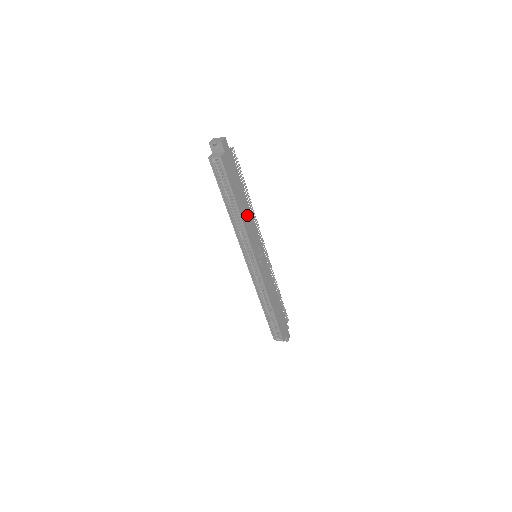
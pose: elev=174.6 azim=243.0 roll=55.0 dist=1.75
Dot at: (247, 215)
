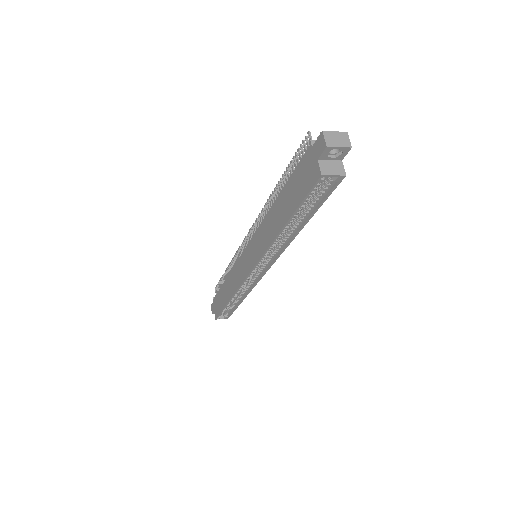
Dot at: occluded
